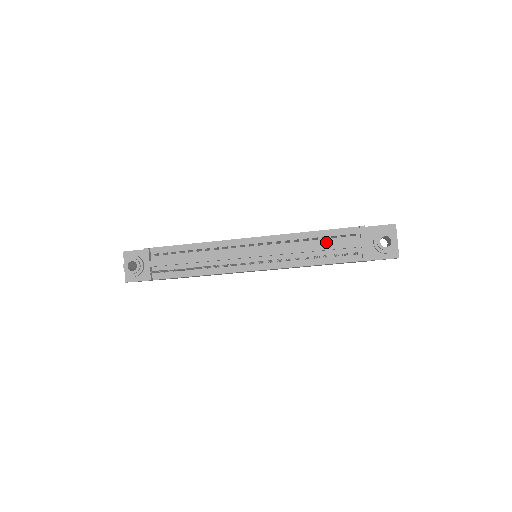
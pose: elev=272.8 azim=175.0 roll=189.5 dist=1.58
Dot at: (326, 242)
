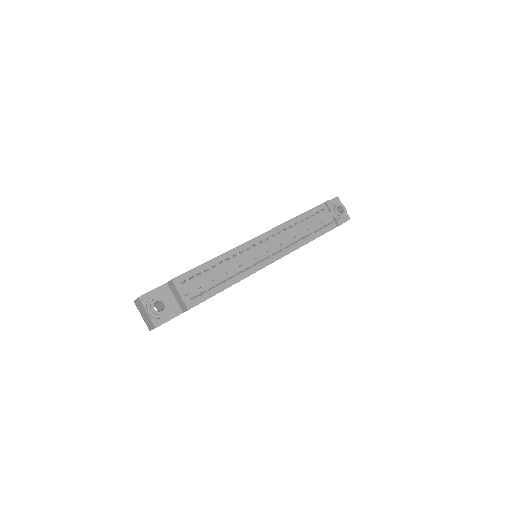
Dot at: (310, 221)
